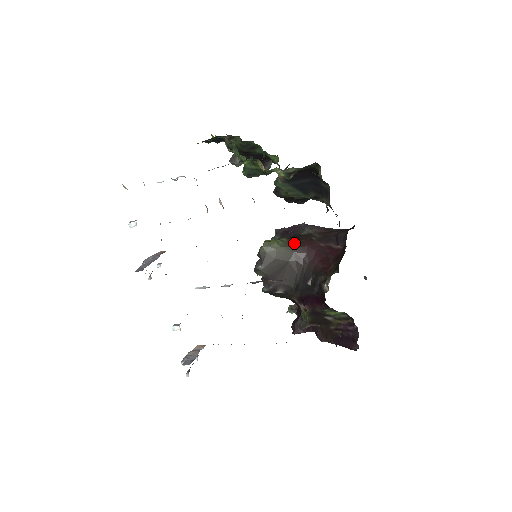
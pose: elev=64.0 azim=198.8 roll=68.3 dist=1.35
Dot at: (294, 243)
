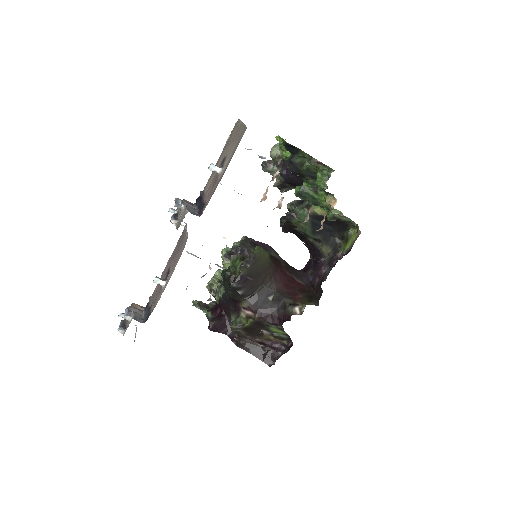
Dot at: (272, 260)
